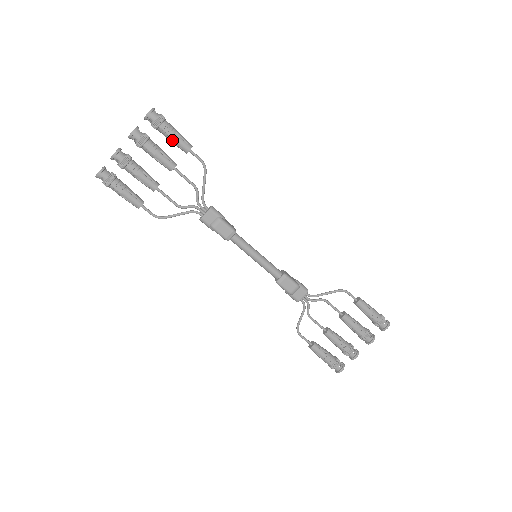
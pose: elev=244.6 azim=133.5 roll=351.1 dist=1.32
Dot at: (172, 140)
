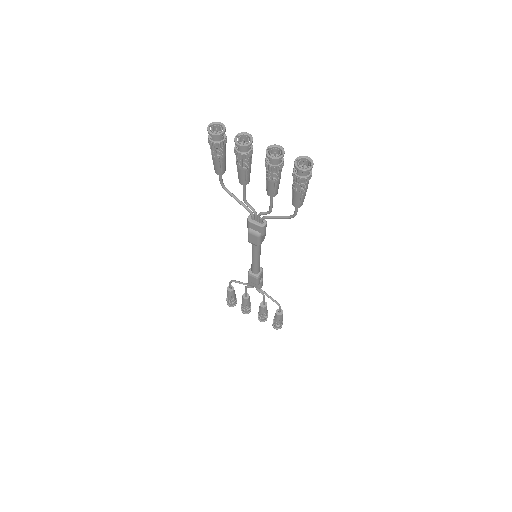
Dot at: (294, 191)
